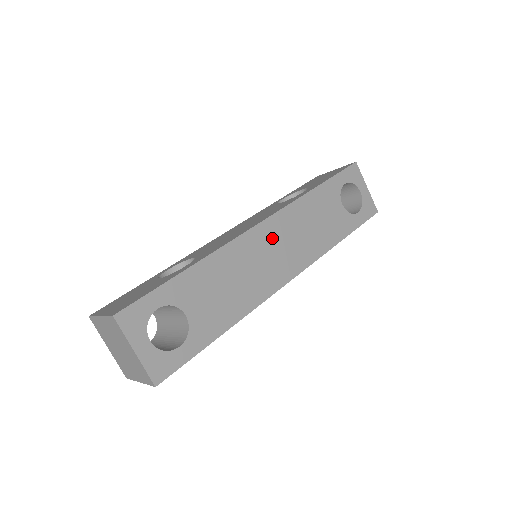
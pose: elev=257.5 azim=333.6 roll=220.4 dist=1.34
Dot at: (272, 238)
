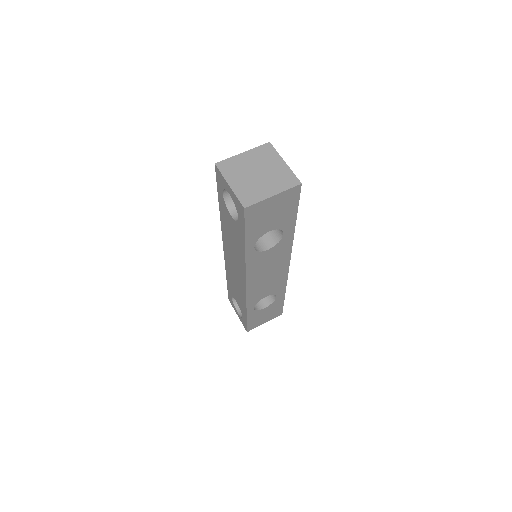
Dot at: occluded
